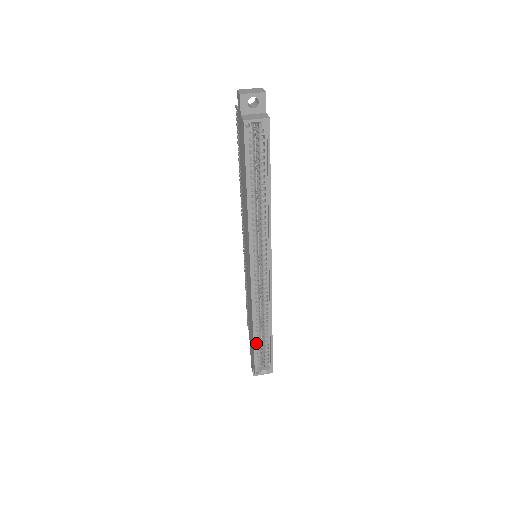
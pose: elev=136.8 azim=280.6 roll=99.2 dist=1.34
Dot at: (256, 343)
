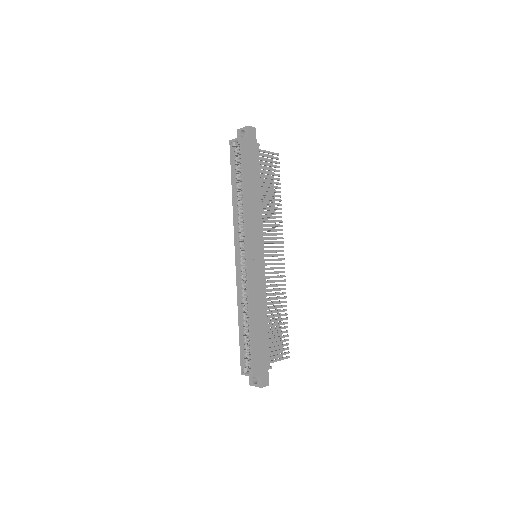
Dot at: (242, 335)
